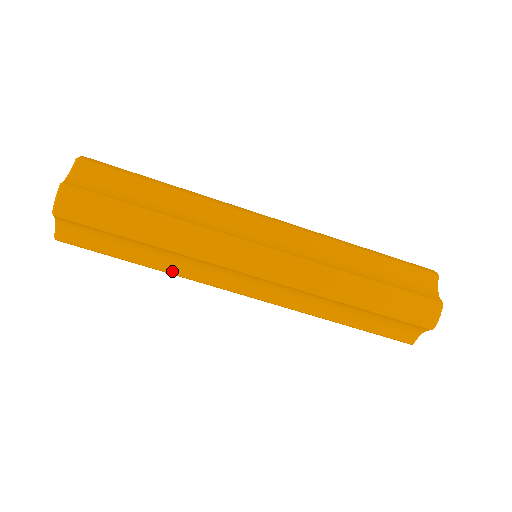
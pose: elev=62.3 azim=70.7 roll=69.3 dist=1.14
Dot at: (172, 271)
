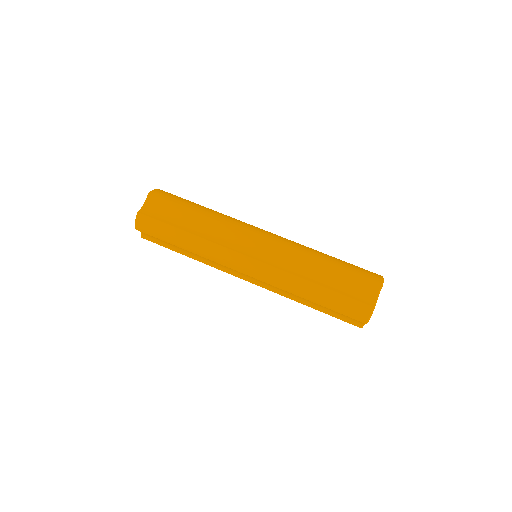
Dot at: (204, 238)
